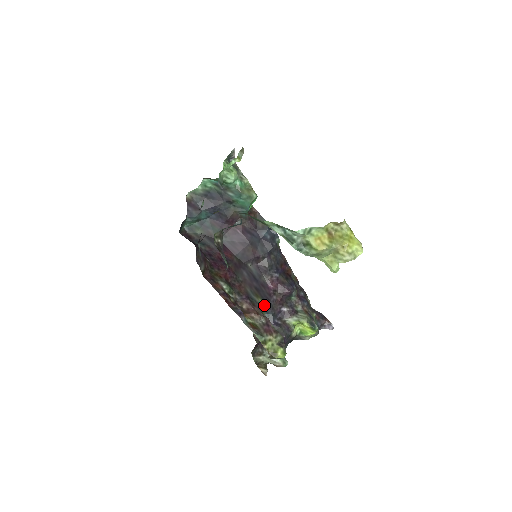
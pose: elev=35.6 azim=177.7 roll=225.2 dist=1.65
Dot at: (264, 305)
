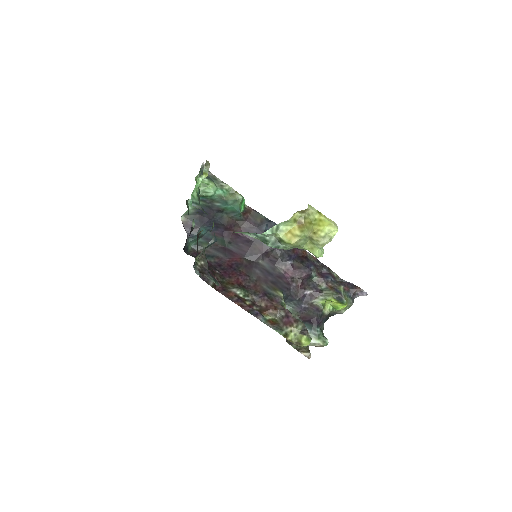
Dot at: (285, 295)
